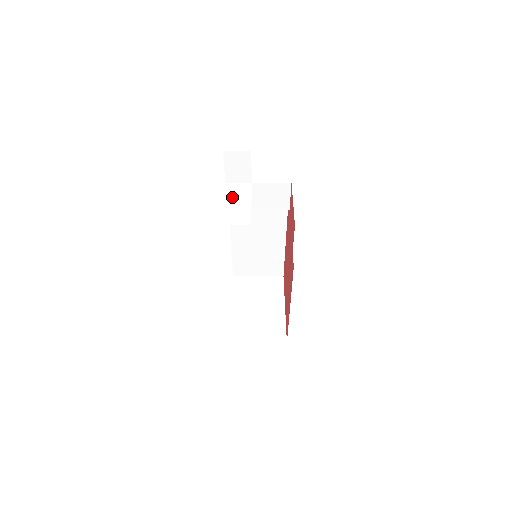
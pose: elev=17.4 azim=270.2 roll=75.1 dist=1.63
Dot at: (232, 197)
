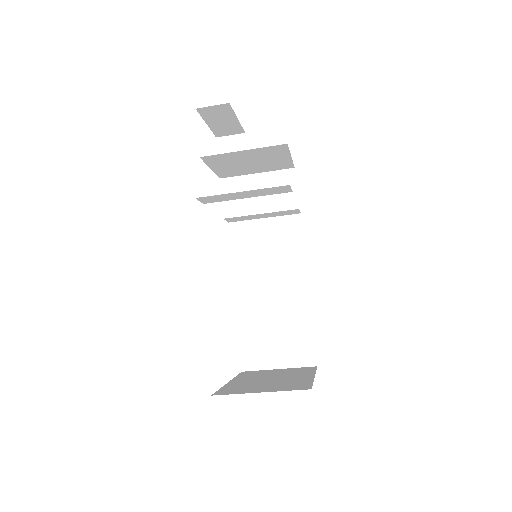
Dot at: (222, 170)
